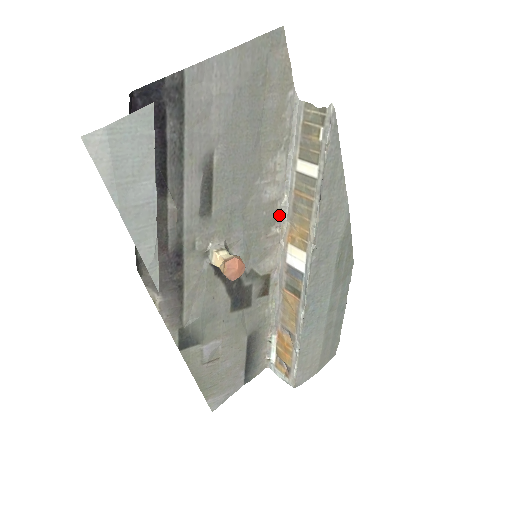
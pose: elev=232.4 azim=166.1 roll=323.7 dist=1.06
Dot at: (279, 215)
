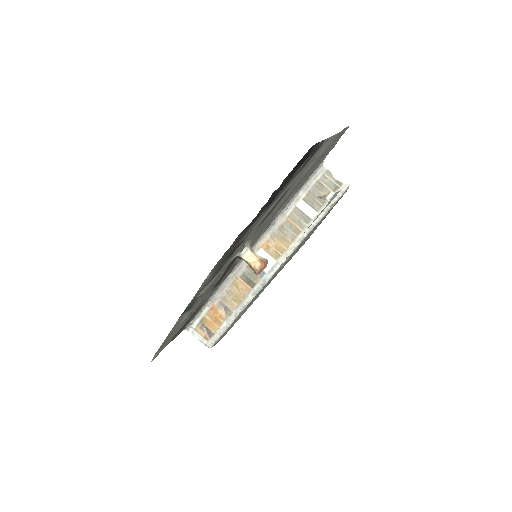
Dot at: (267, 228)
